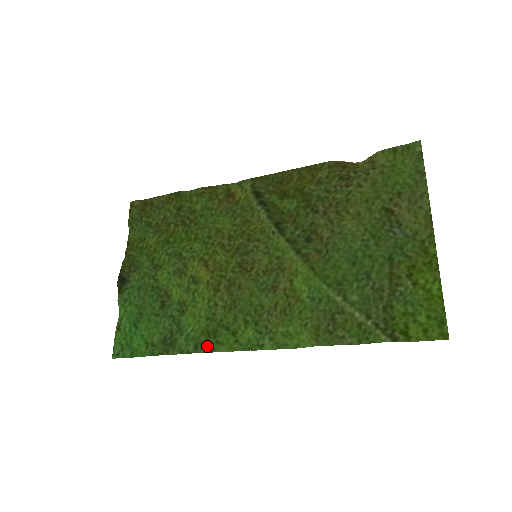
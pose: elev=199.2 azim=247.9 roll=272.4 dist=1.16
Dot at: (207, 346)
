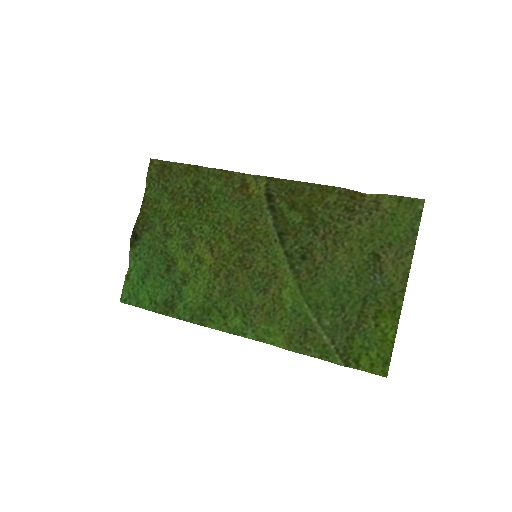
Dot at: (201, 320)
